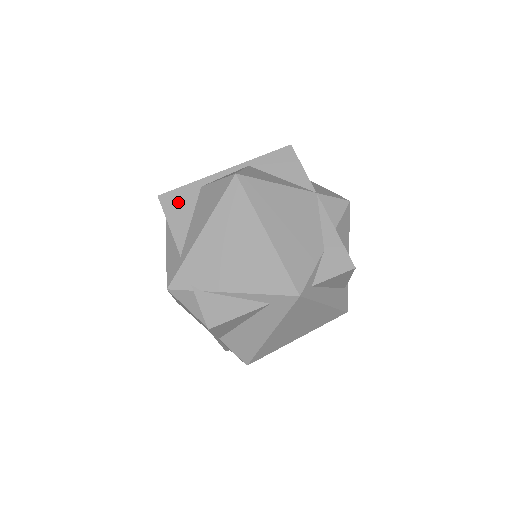
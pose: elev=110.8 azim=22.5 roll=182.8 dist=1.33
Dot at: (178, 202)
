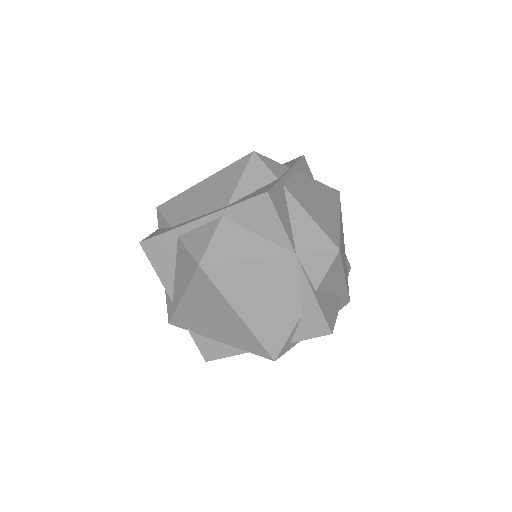
Dot at: (159, 251)
